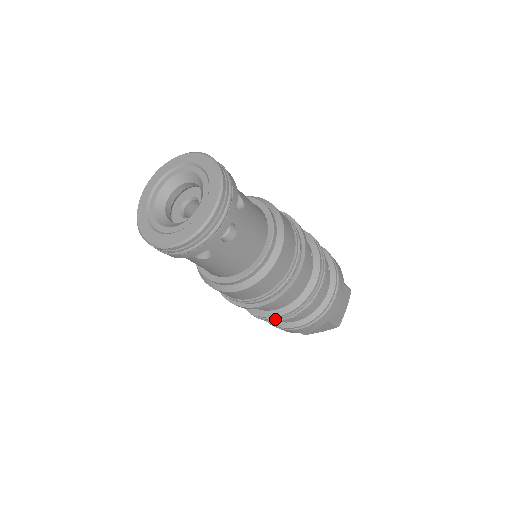
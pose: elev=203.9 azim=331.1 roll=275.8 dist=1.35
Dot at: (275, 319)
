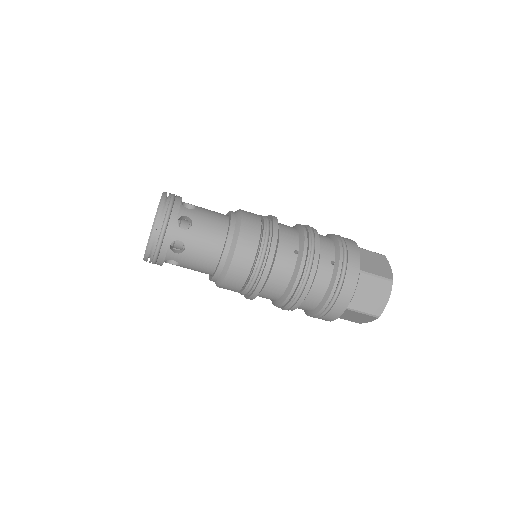
Dot at: (281, 308)
